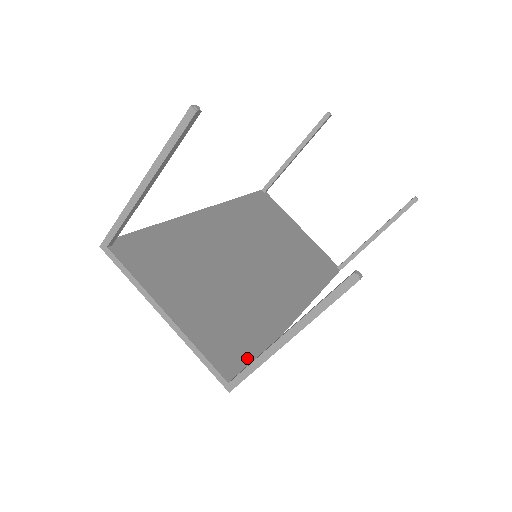
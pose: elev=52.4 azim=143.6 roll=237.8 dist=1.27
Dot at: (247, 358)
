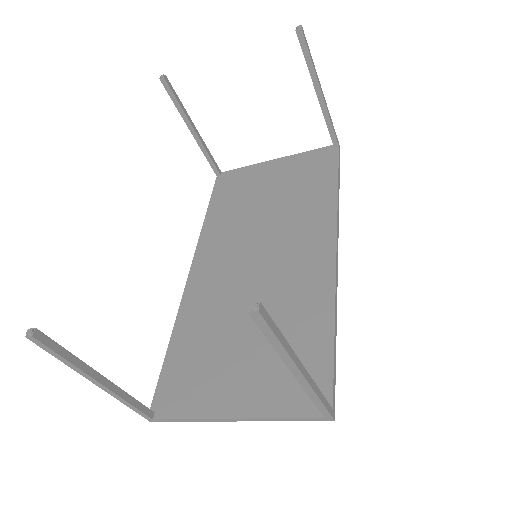
Dot at: (322, 369)
